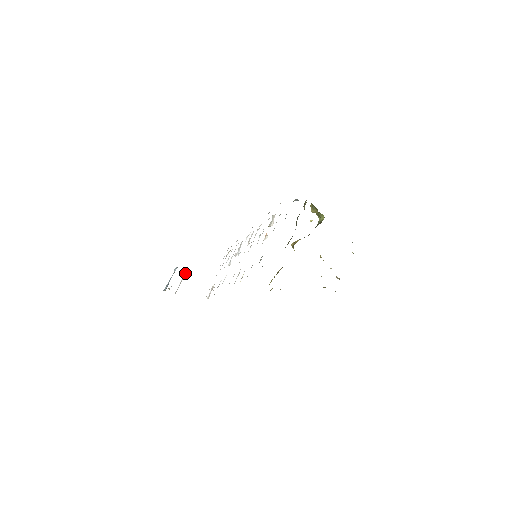
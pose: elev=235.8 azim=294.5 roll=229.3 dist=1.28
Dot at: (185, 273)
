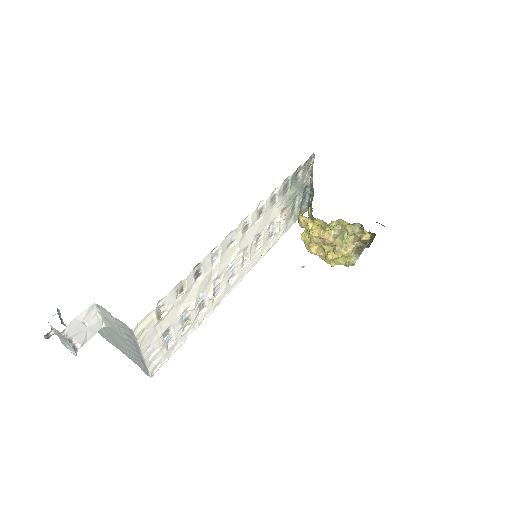
Dot at: (76, 353)
